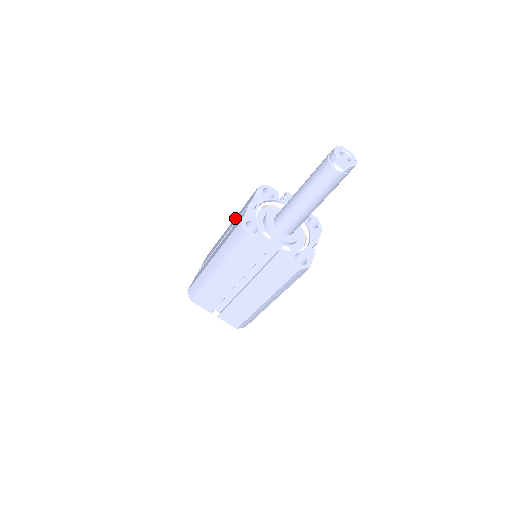
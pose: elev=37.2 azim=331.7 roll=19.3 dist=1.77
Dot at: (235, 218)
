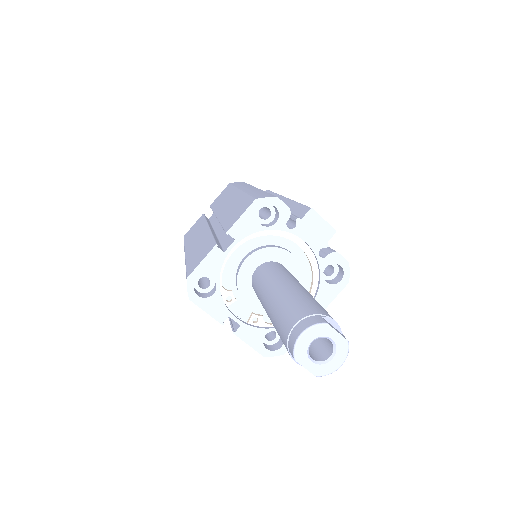
Dot at: (237, 197)
